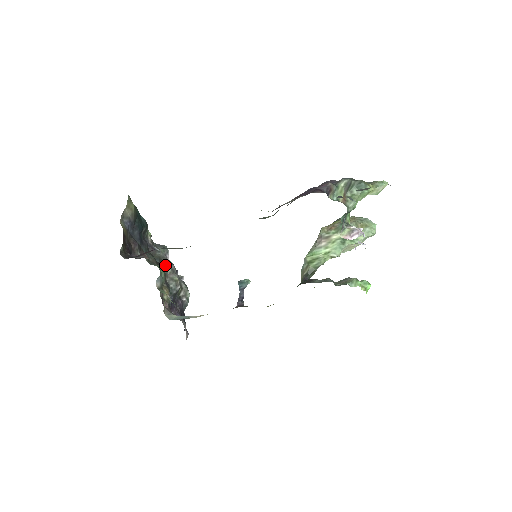
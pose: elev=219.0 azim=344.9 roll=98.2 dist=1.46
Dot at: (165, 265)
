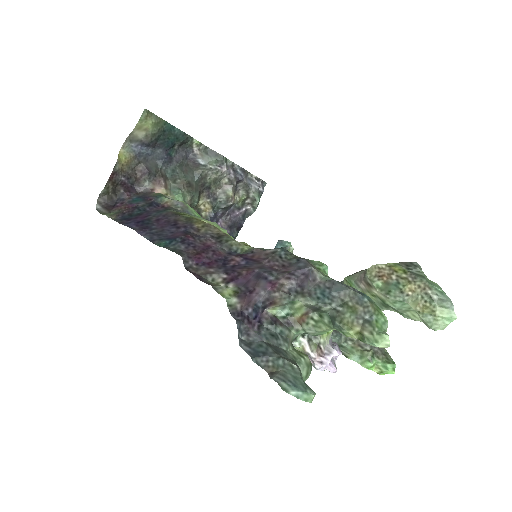
Dot at: (215, 178)
